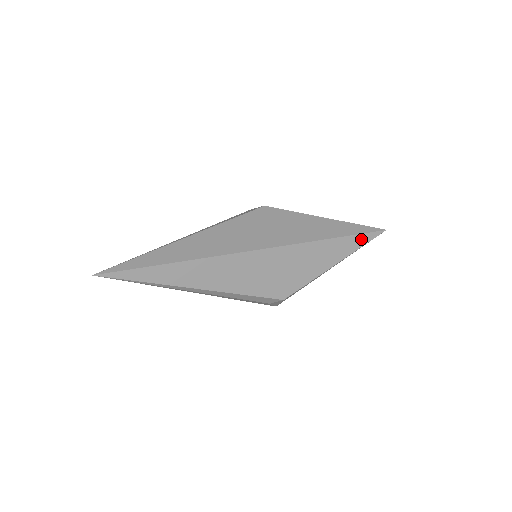
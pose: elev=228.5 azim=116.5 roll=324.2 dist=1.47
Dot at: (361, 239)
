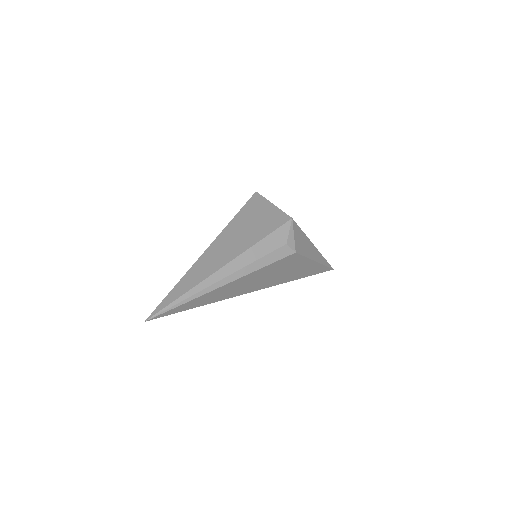
Dot at: occluded
